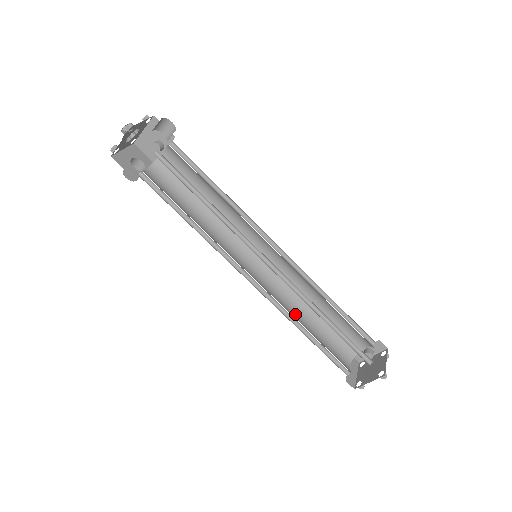
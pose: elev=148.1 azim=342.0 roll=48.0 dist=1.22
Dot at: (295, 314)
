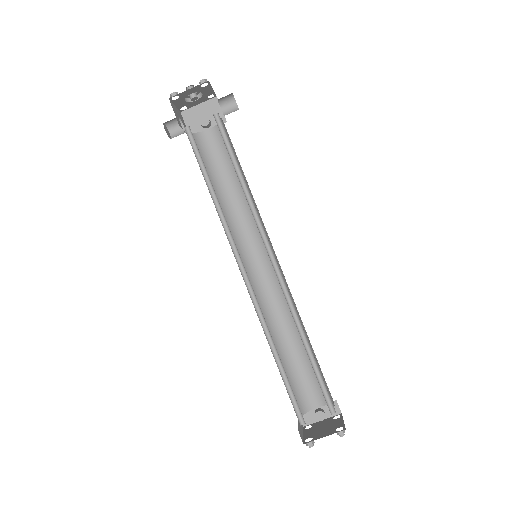
Dot at: occluded
